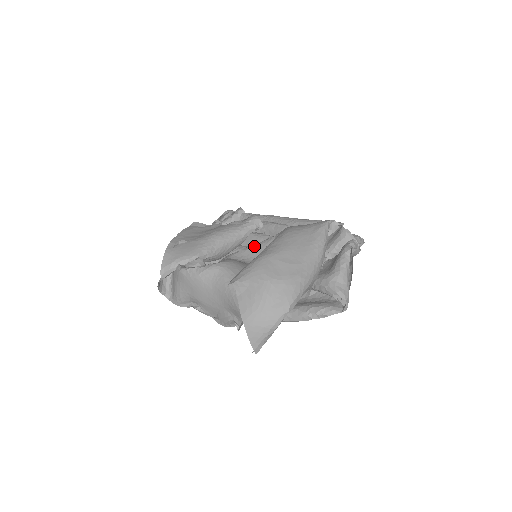
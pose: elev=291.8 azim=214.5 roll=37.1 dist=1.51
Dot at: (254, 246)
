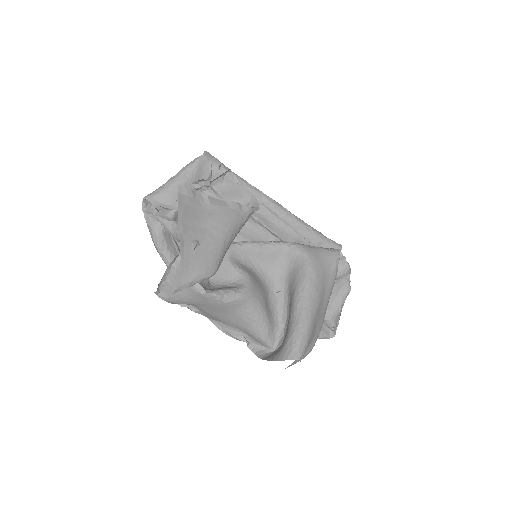
Dot at: (259, 248)
